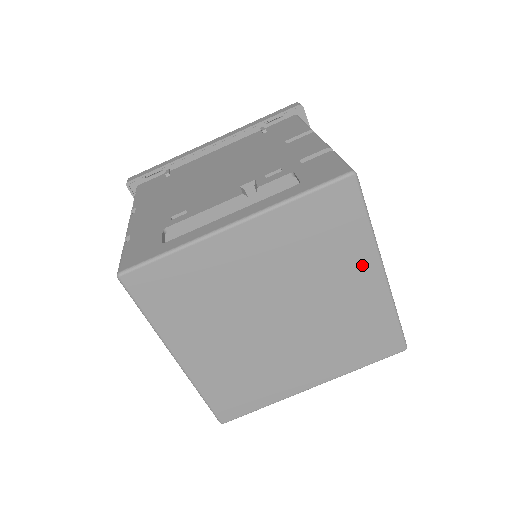
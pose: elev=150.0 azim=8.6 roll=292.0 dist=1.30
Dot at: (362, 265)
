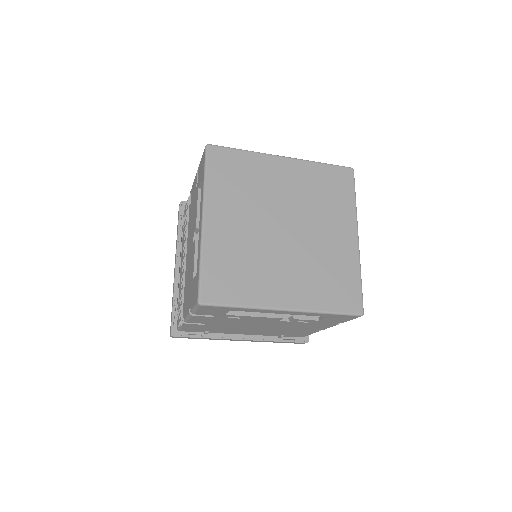
Dot at: (346, 223)
